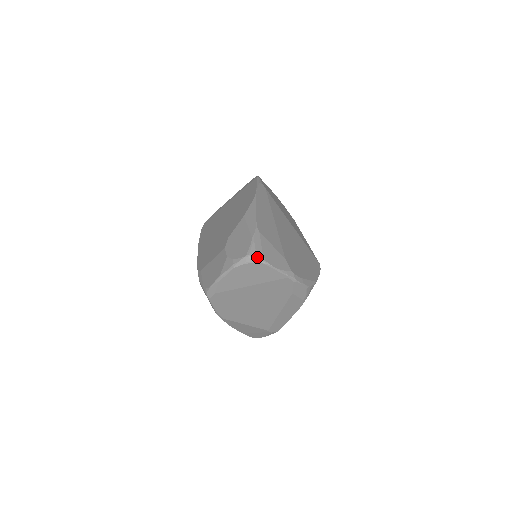
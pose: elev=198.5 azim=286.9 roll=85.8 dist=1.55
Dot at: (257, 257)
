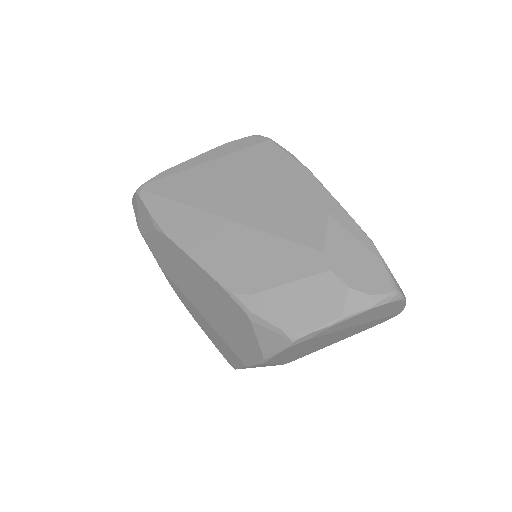
Dot at: (403, 293)
